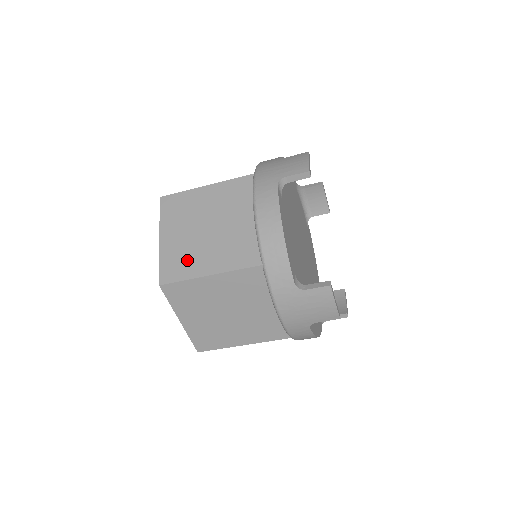
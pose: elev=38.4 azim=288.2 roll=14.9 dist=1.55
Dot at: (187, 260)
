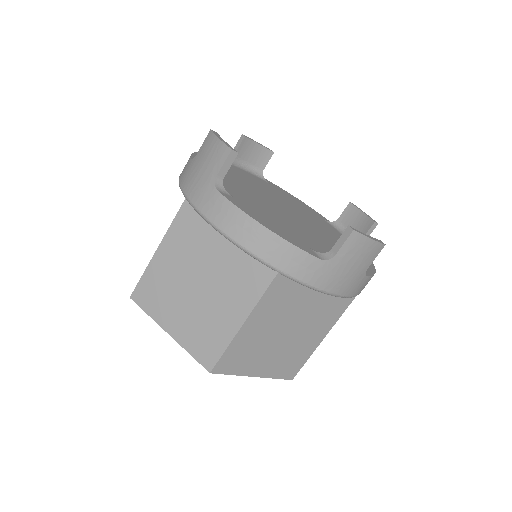
Dot at: (210, 330)
